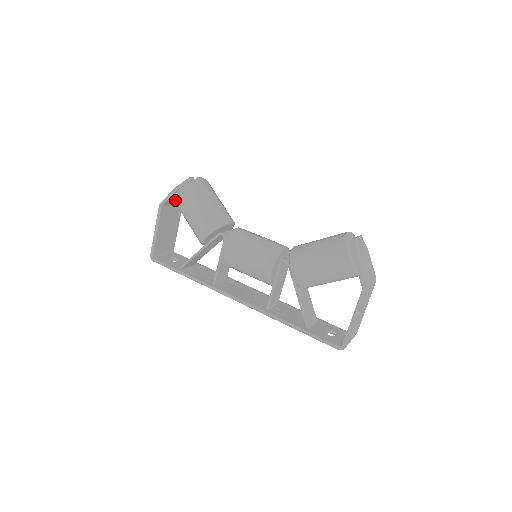
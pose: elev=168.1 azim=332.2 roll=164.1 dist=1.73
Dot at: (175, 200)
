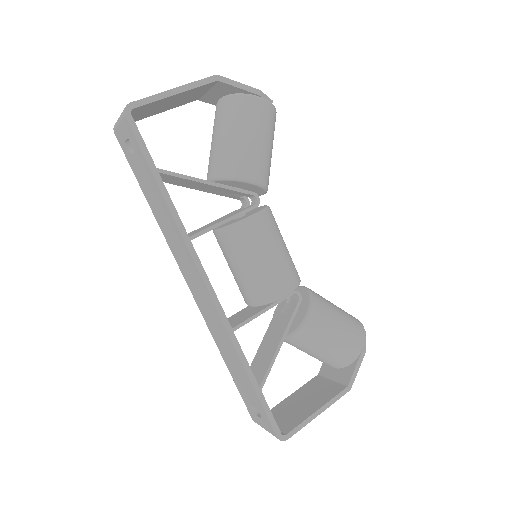
Dot at: (242, 98)
